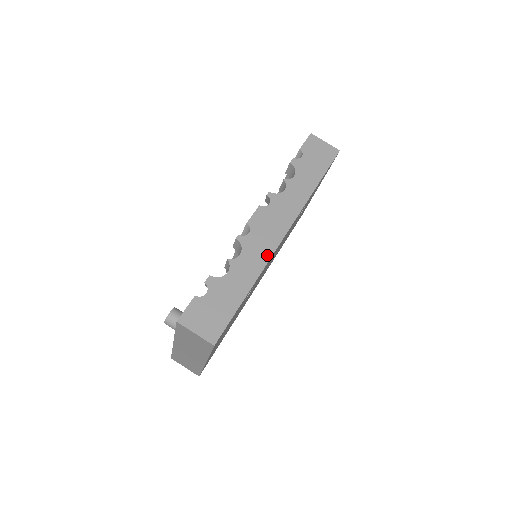
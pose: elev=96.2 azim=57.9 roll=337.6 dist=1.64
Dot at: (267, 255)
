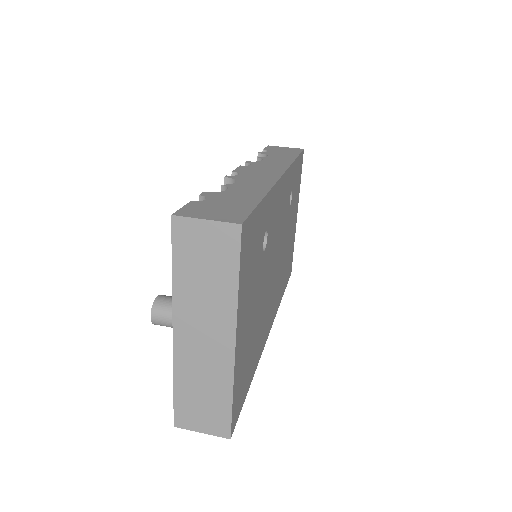
Dot at: (270, 181)
